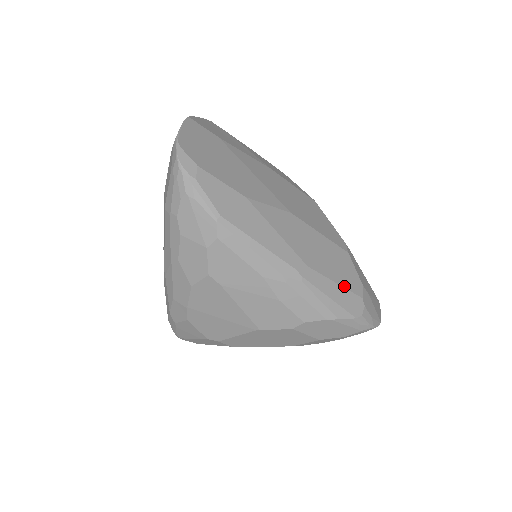
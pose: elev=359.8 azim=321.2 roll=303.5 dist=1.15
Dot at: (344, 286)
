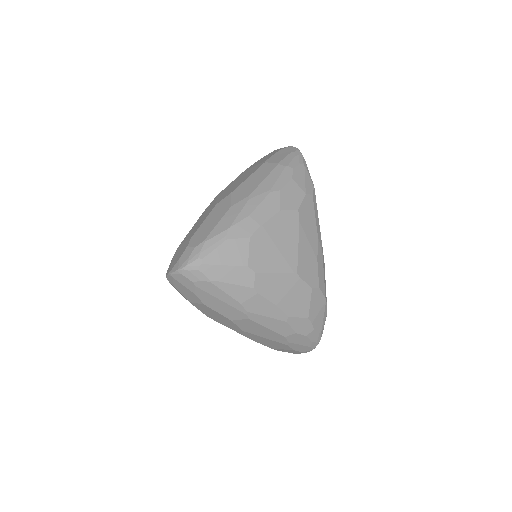
Dot at: occluded
